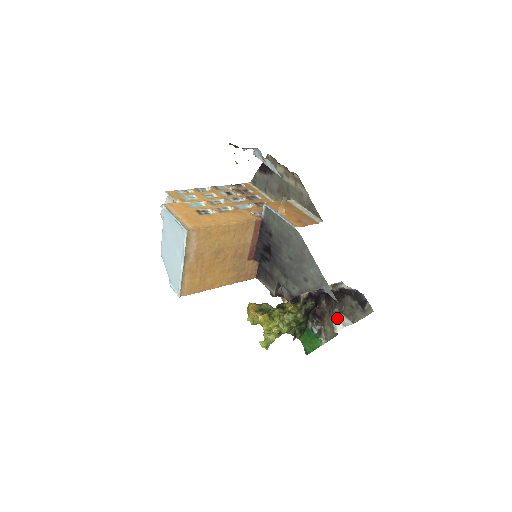
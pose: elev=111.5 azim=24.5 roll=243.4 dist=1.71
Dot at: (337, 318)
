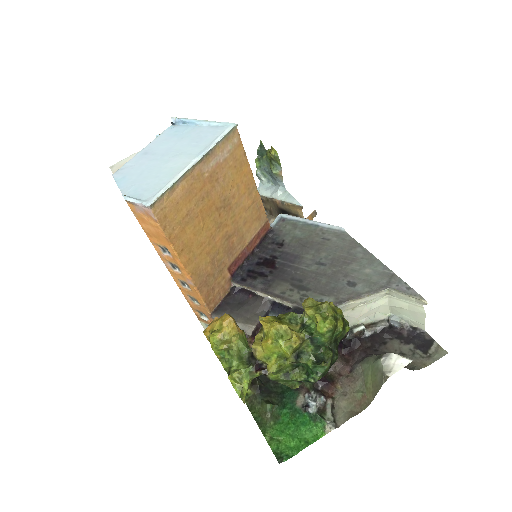
Dot at: (391, 353)
